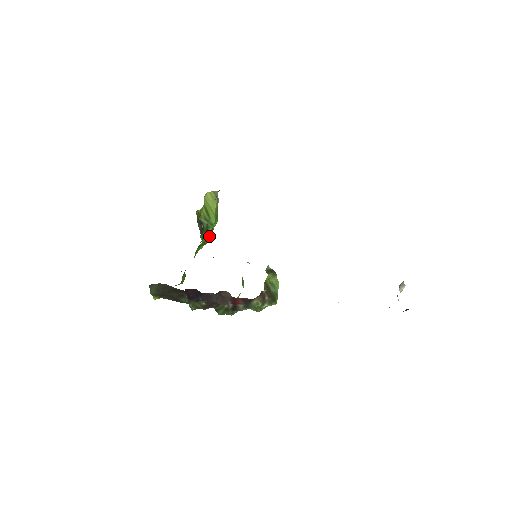
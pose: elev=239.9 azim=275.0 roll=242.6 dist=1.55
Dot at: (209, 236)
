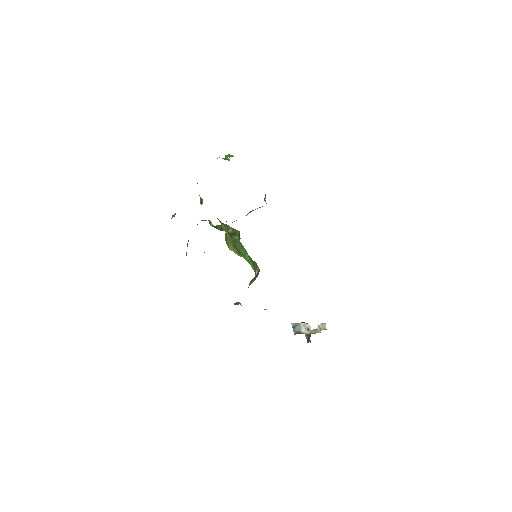
Dot at: occluded
